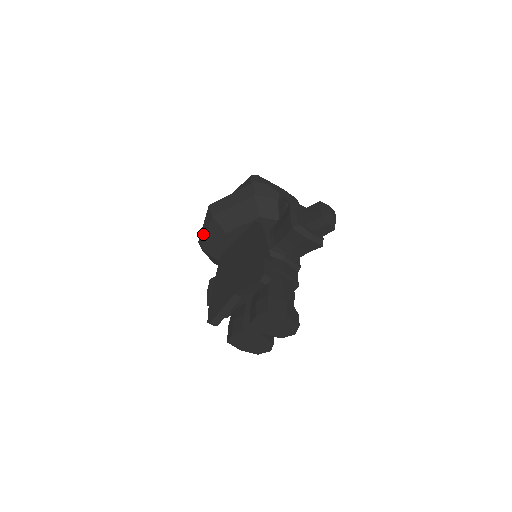
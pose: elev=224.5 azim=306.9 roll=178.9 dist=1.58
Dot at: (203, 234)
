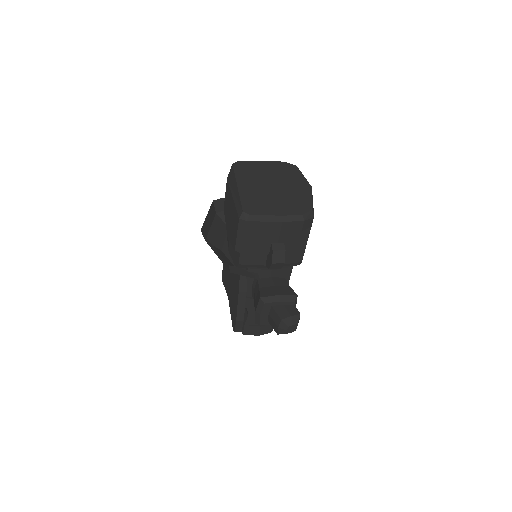
Dot at: (210, 216)
